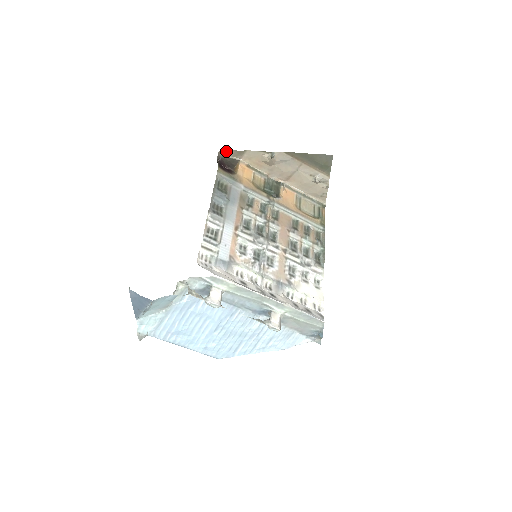
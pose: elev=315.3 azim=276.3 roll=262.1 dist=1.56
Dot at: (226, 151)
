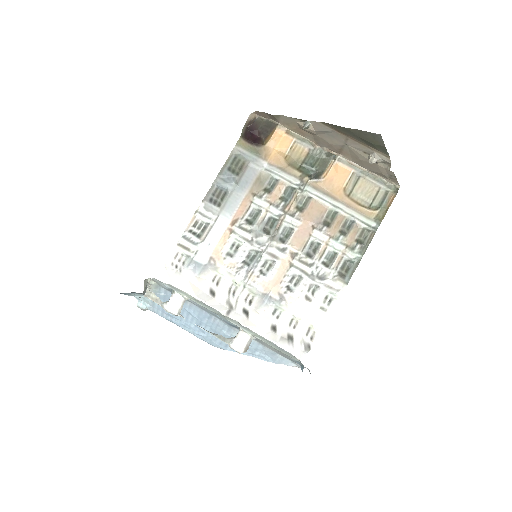
Dot at: (261, 113)
